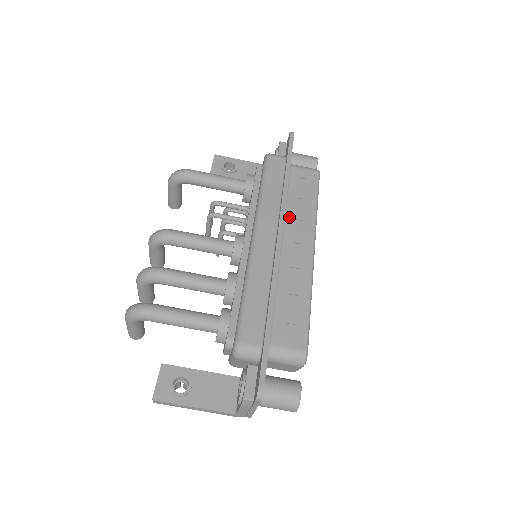
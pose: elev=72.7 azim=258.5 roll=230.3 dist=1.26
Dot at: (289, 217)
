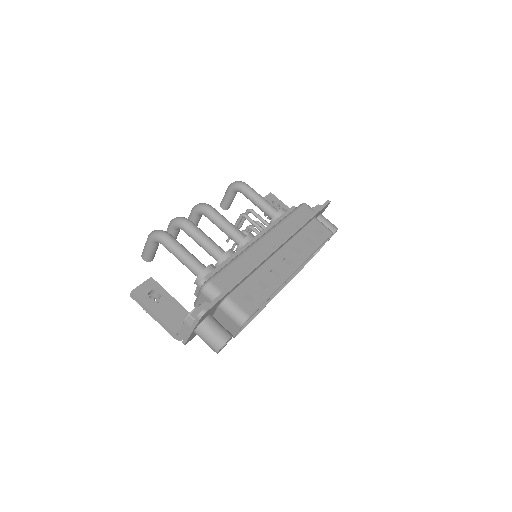
Dot at: (293, 243)
